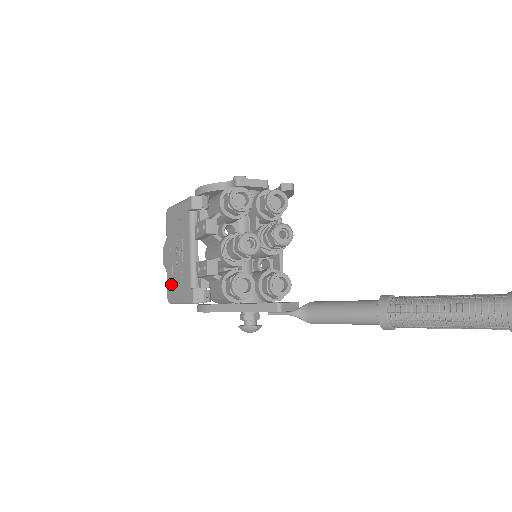
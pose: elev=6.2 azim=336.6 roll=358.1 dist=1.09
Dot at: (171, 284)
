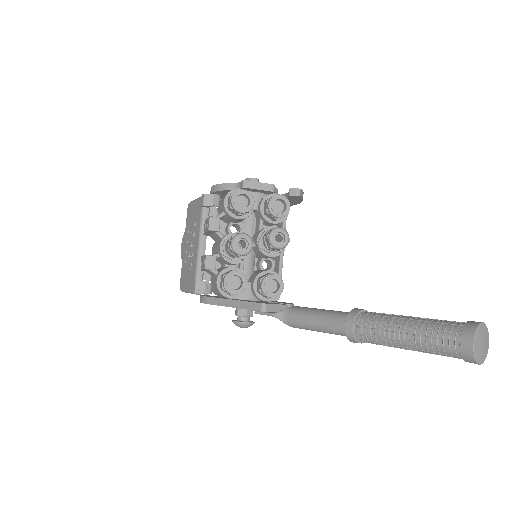
Dot at: (183, 273)
